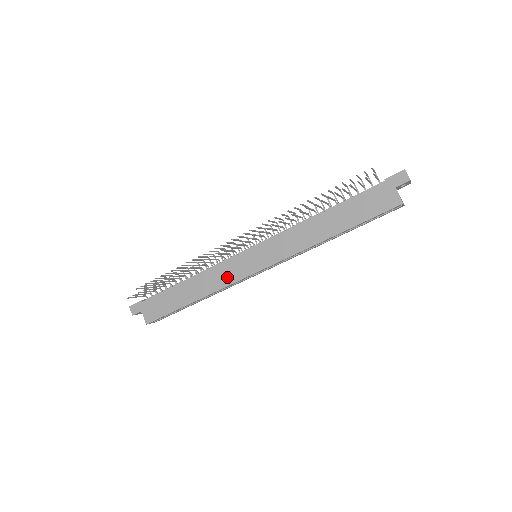
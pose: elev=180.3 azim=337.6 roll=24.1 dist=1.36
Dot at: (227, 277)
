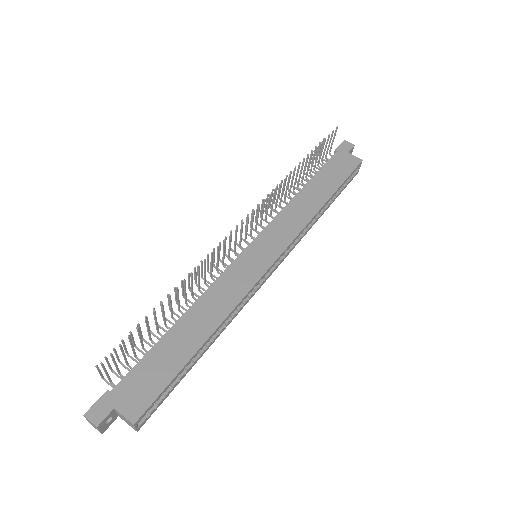
Dot at: (237, 287)
